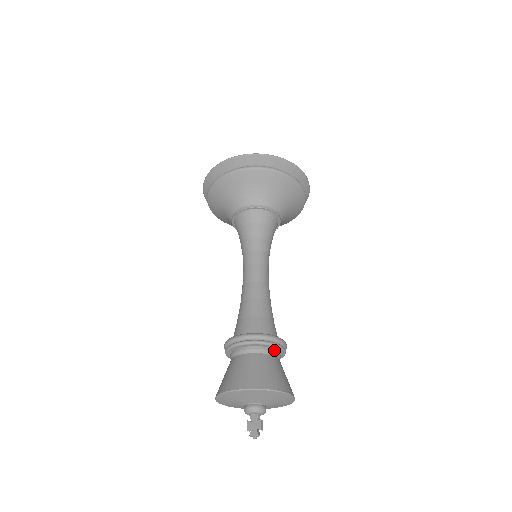
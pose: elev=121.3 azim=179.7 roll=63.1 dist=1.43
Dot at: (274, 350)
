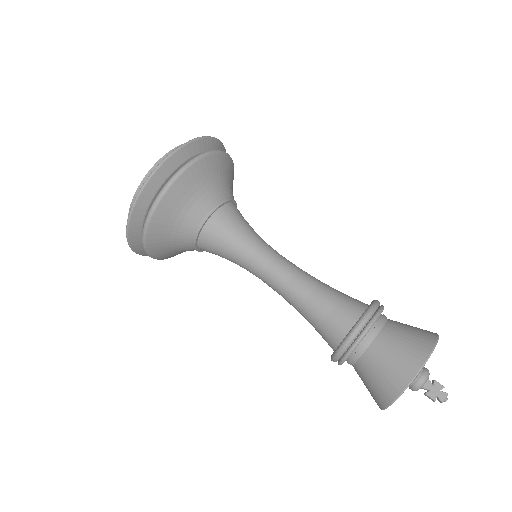
Dot at: (381, 314)
